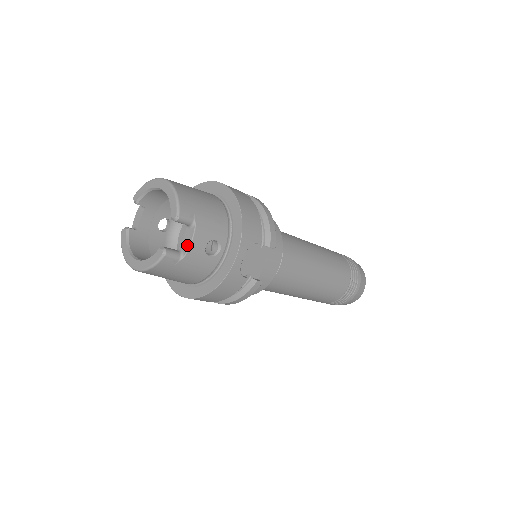
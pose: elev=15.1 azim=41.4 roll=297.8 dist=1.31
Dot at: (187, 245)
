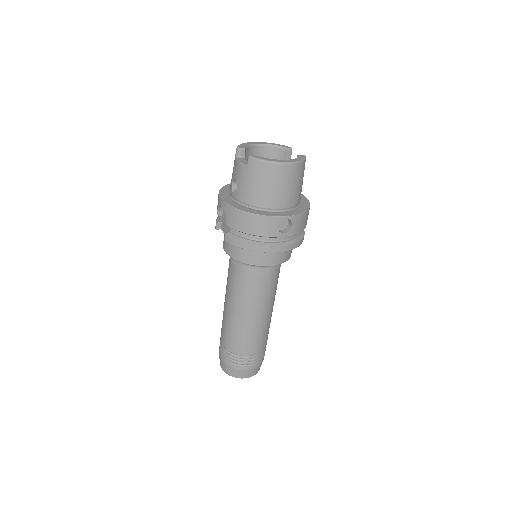
Dot at: occluded
